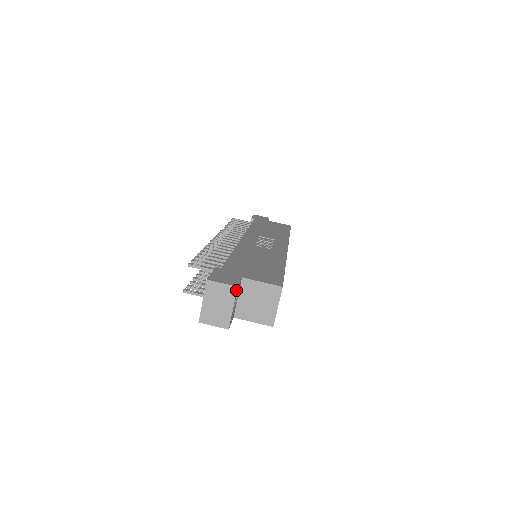
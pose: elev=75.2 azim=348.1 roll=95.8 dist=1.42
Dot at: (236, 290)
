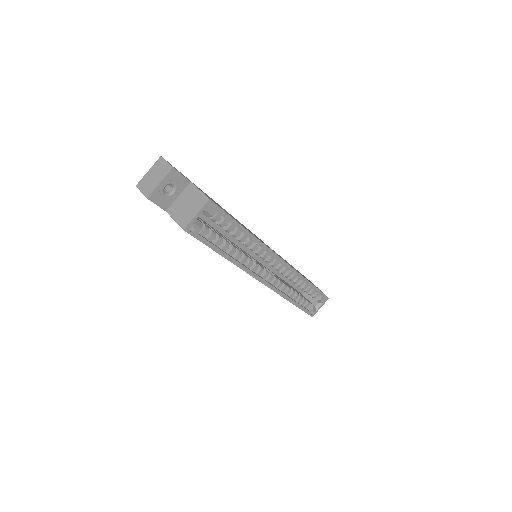
Dot at: (171, 169)
